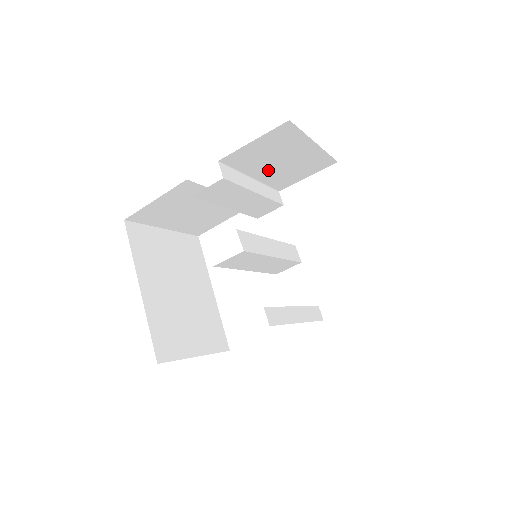
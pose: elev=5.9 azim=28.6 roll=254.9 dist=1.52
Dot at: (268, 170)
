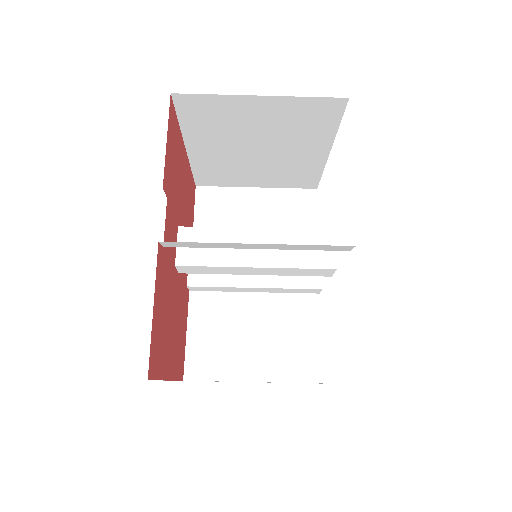
Dot at: occluded
